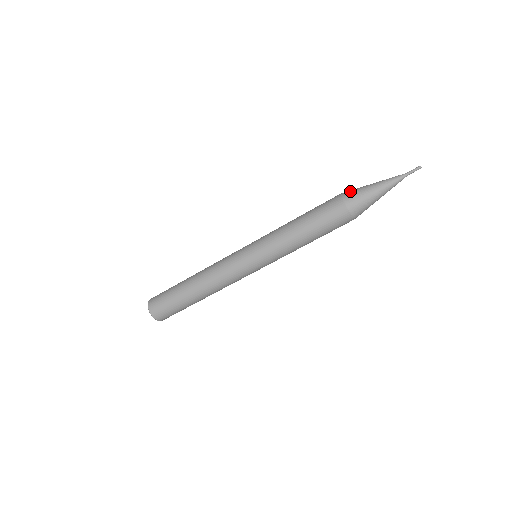
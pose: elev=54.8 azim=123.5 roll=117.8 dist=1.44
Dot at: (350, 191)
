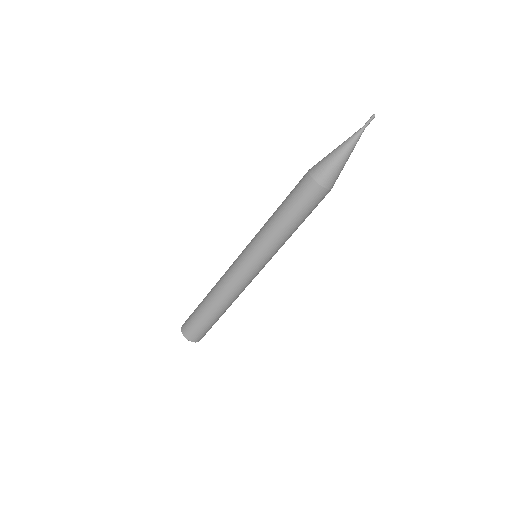
Dot at: (316, 164)
